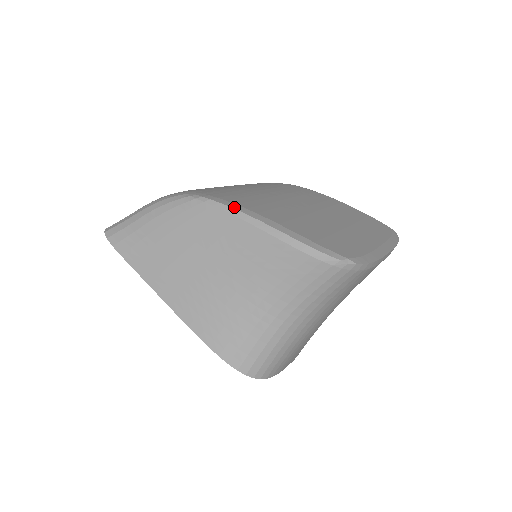
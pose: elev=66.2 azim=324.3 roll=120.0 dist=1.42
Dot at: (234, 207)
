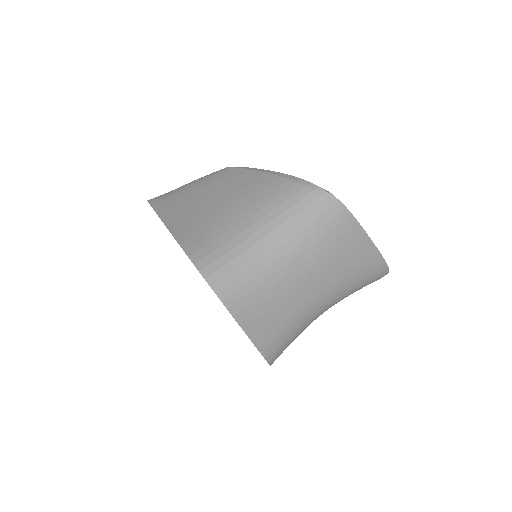
Dot at: (251, 168)
